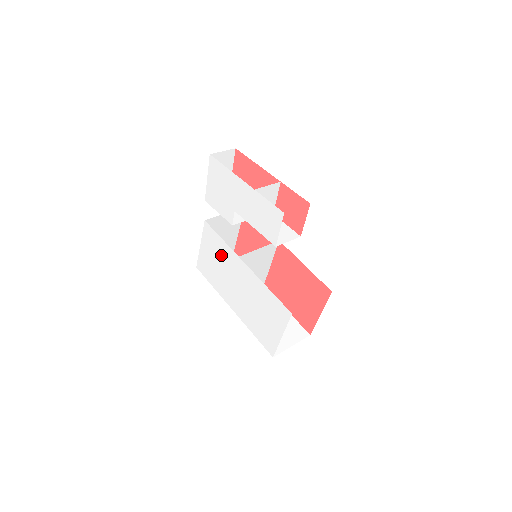
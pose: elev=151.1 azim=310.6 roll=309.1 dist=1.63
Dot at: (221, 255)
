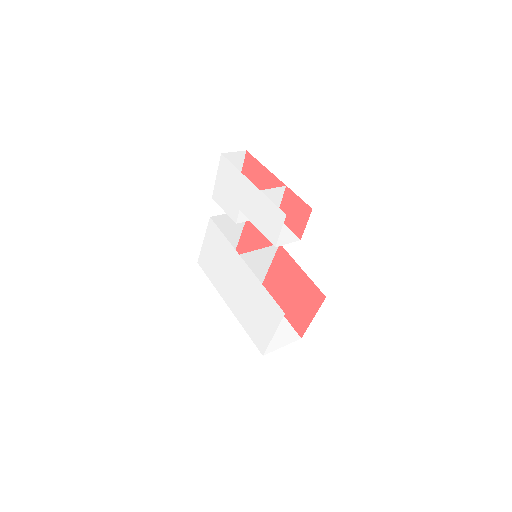
Dot at: (222, 252)
